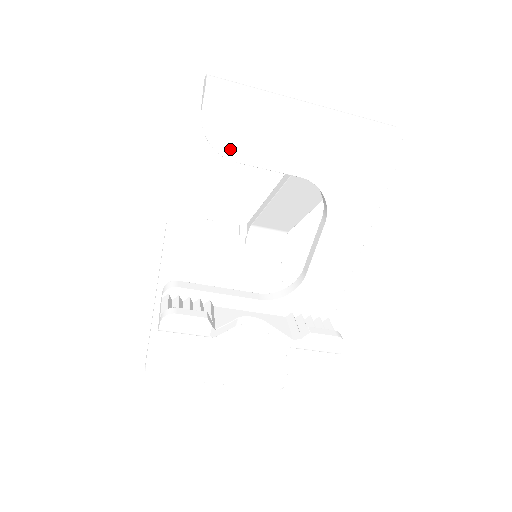
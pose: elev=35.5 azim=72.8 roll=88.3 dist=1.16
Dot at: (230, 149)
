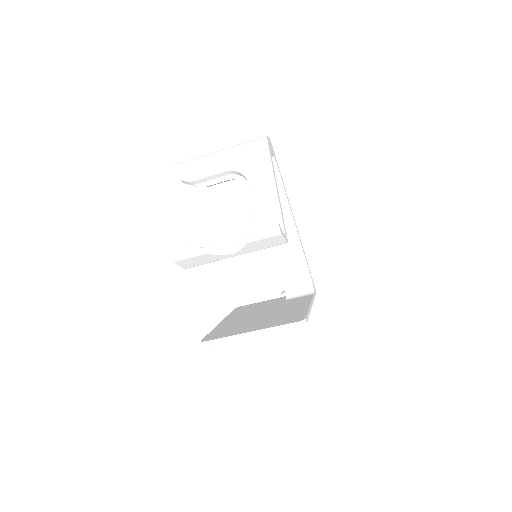
Dot at: (190, 177)
